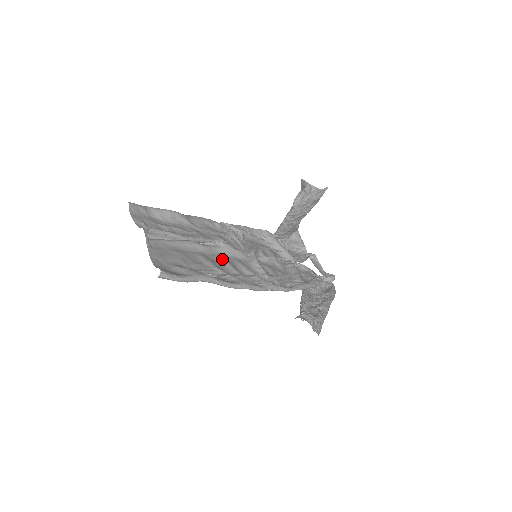
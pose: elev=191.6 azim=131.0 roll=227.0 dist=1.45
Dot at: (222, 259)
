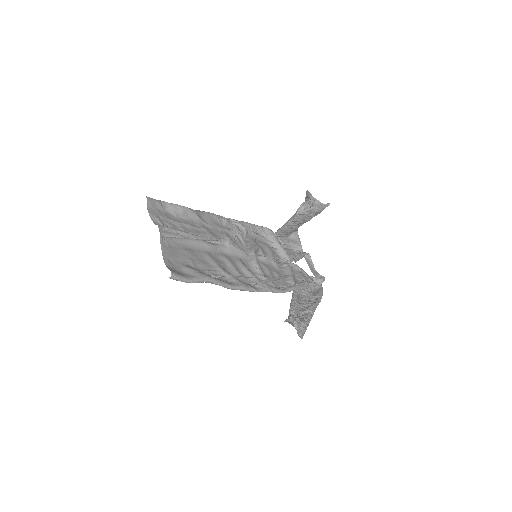
Dot at: (225, 258)
